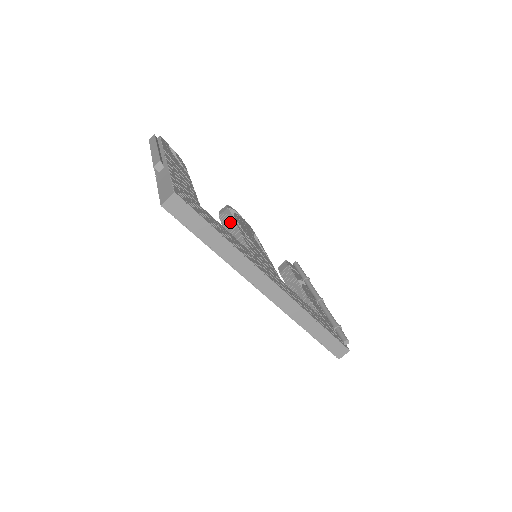
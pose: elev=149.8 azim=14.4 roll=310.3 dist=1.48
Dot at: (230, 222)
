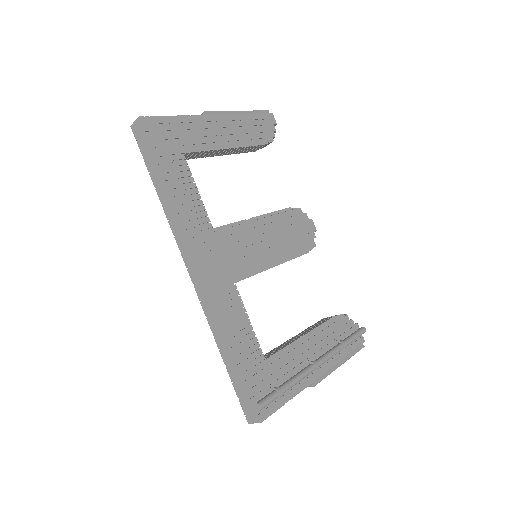
Dot at: occluded
